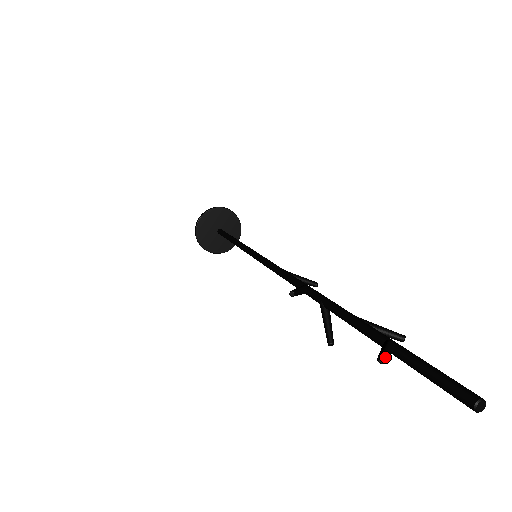
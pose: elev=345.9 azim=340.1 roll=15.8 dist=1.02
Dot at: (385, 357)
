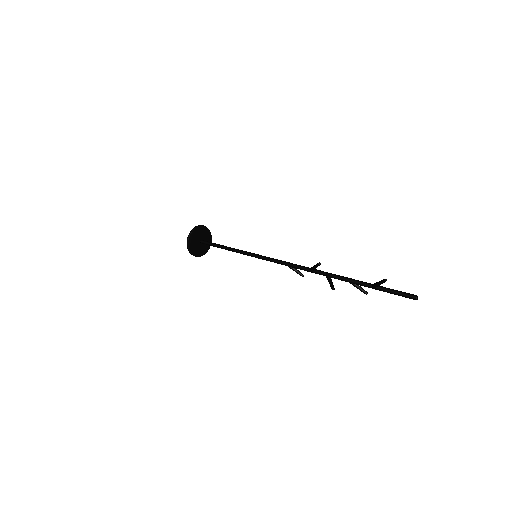
Dot at: occluded
